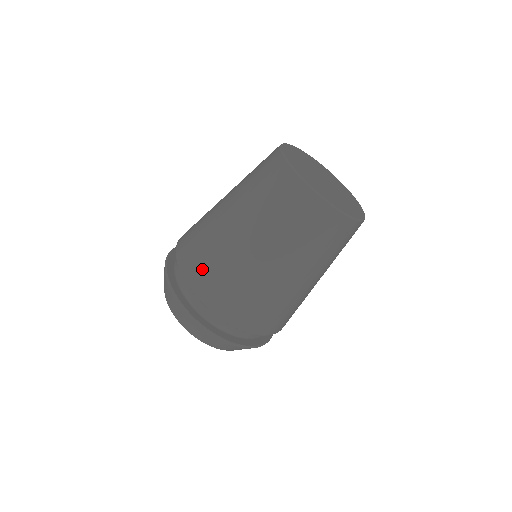
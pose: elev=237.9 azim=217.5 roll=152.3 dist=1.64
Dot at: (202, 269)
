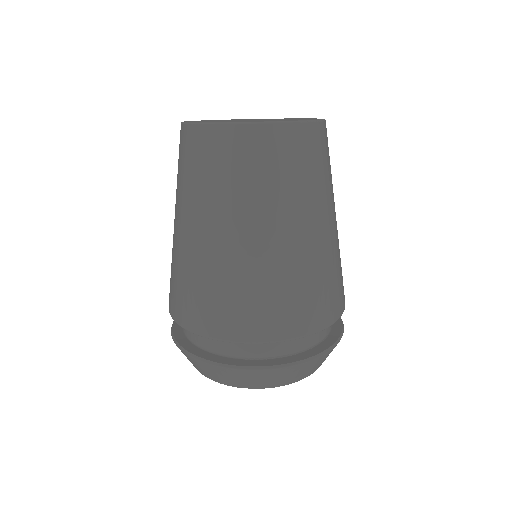
Dot at: occluded
